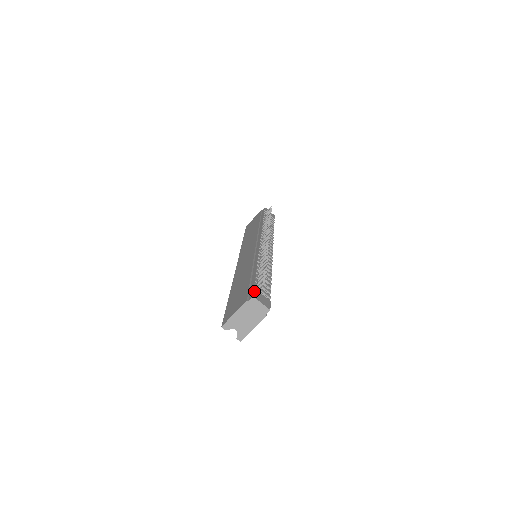
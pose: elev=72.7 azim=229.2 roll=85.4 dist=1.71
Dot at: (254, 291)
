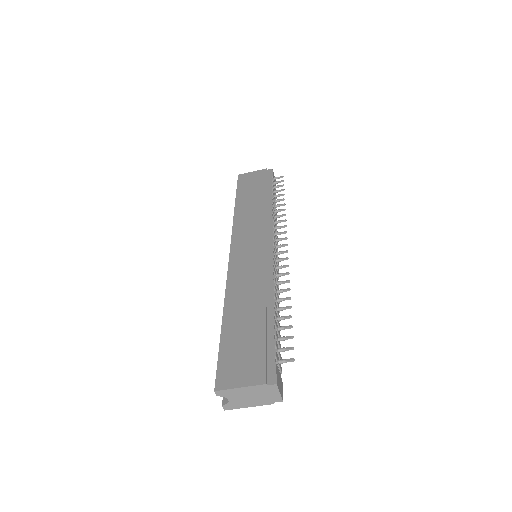
Dot at: (276, 370)
